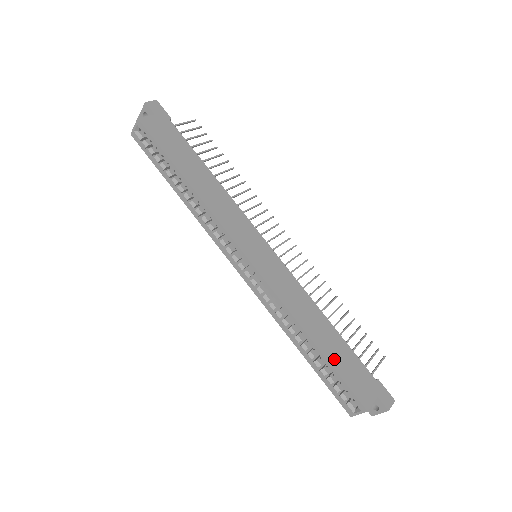
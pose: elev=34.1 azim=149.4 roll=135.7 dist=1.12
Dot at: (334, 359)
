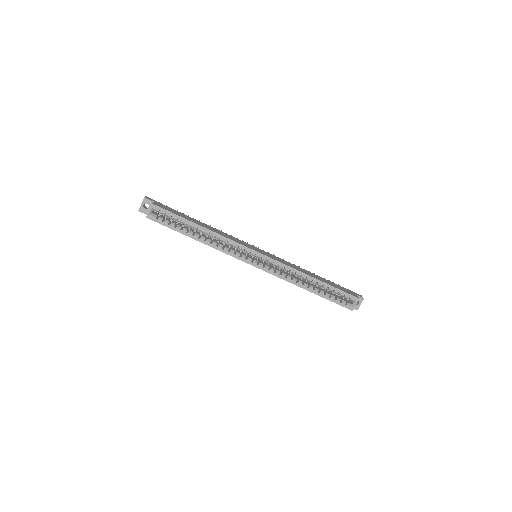
Dot at: (329, 284)
